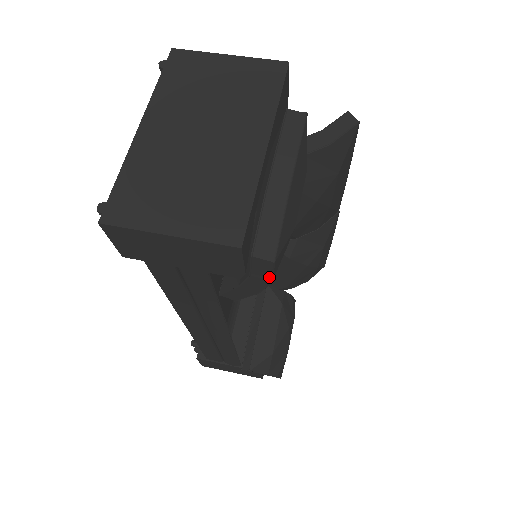
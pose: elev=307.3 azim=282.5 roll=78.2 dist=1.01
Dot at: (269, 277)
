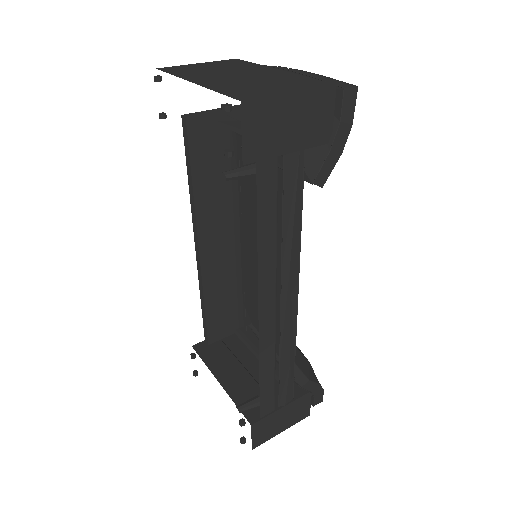
Dot at: (351, 117)
